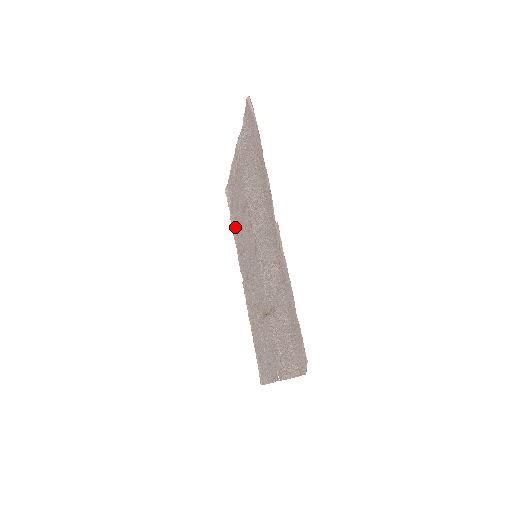
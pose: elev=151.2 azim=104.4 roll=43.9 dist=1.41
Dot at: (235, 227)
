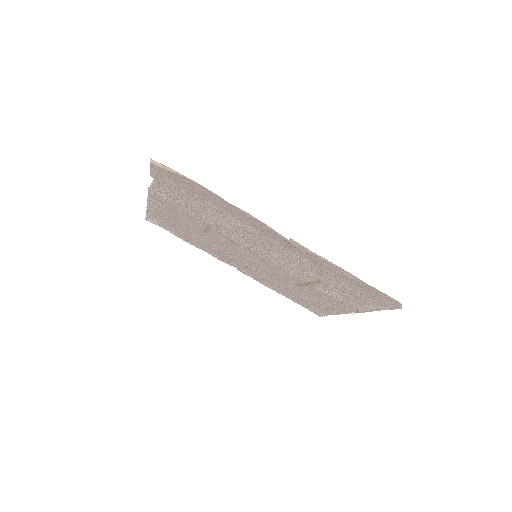
Dot at: (192, 241)
